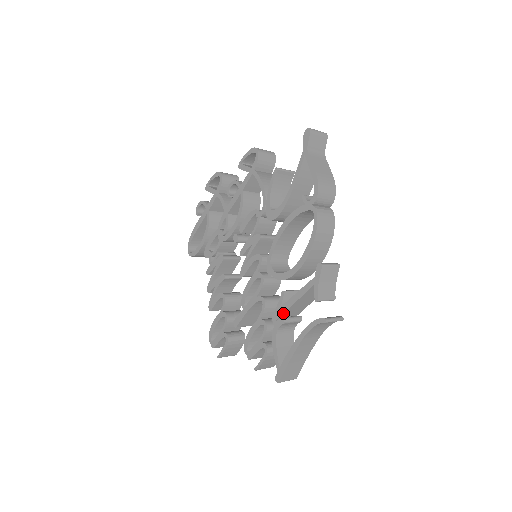
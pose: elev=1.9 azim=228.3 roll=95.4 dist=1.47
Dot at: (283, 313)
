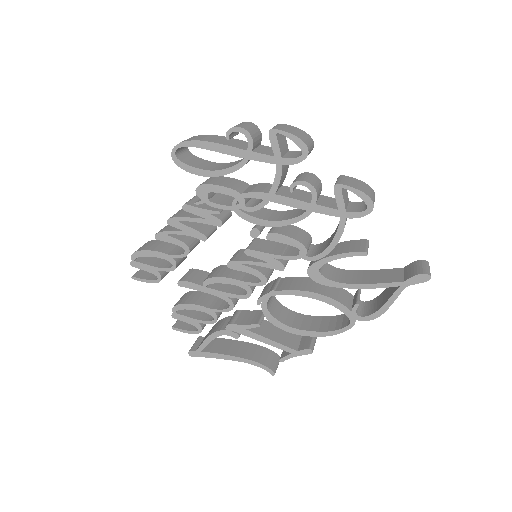
Dot at: occluded
